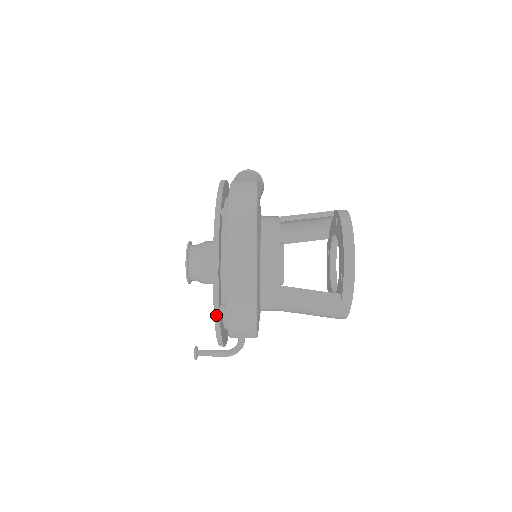
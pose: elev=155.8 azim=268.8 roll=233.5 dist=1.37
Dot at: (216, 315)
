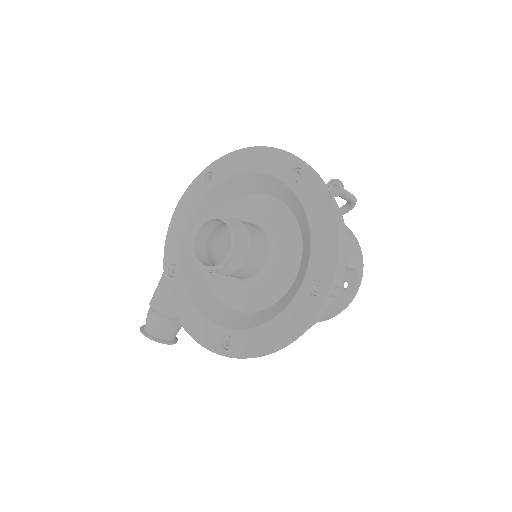
Dot at: (304, 162)
